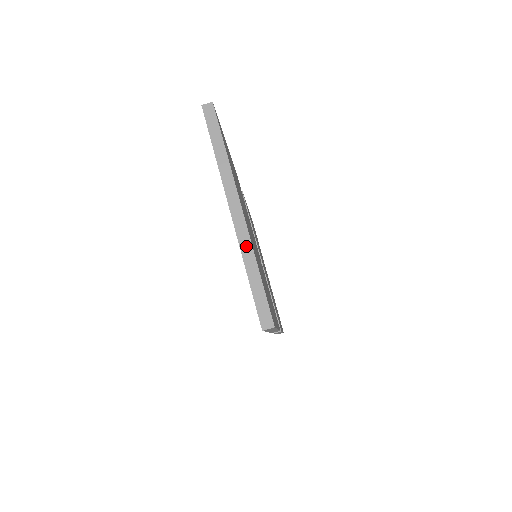
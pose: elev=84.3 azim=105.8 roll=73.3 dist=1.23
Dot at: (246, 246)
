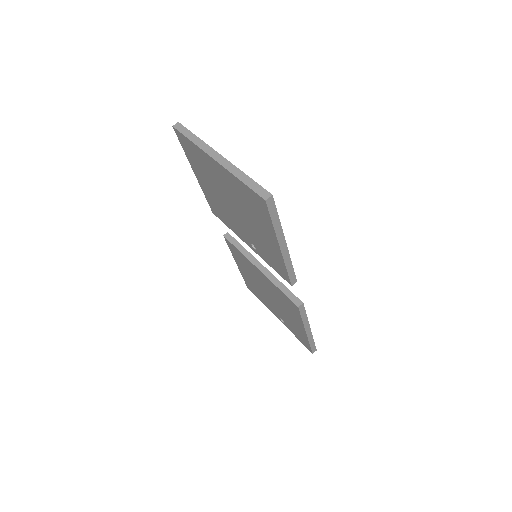
Dot at: (232, 169)
